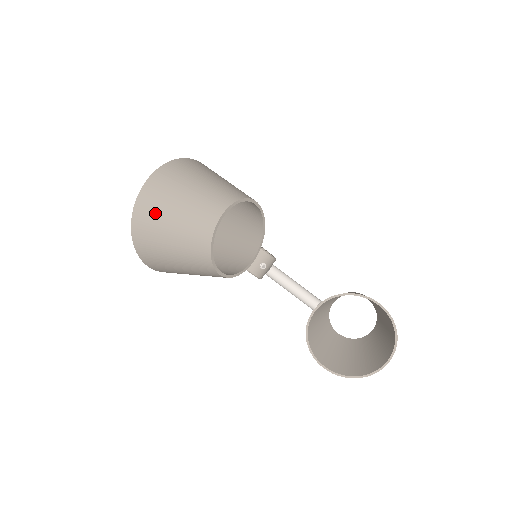
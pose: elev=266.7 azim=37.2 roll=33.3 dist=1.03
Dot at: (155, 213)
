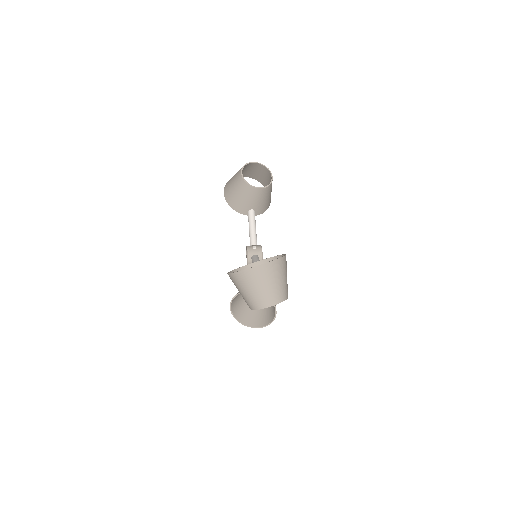
Dot at: (244, 172)
